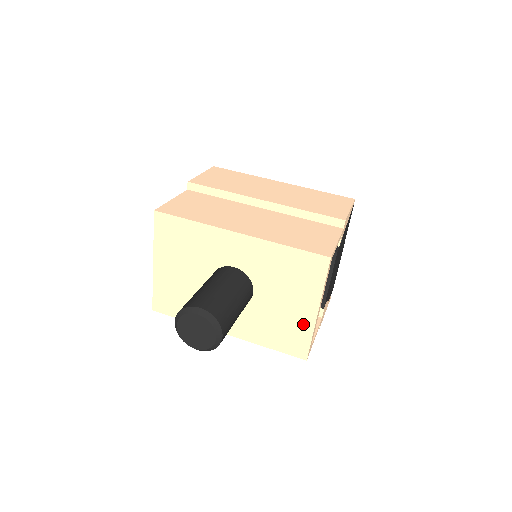
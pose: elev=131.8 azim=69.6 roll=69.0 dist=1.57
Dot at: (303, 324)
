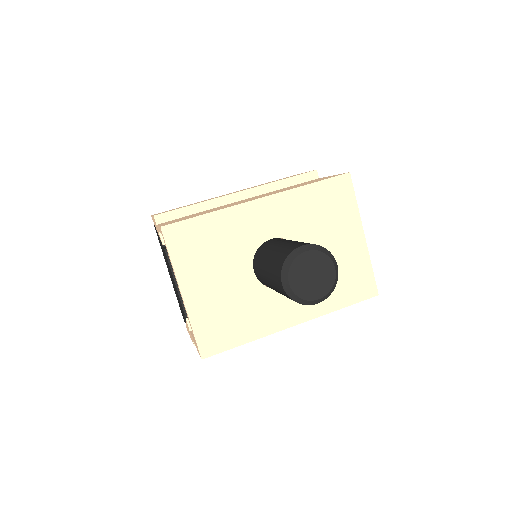
Dot at: (358, 257)
